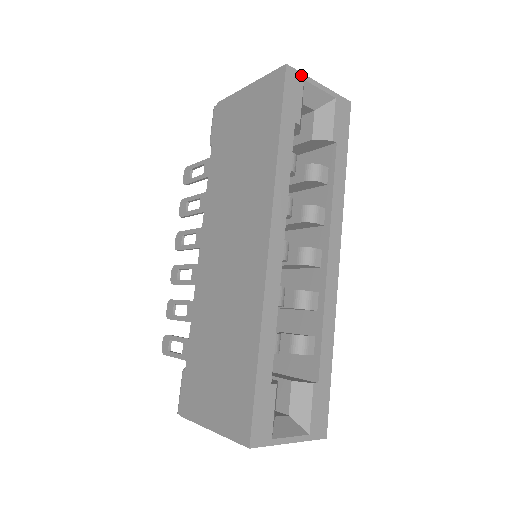
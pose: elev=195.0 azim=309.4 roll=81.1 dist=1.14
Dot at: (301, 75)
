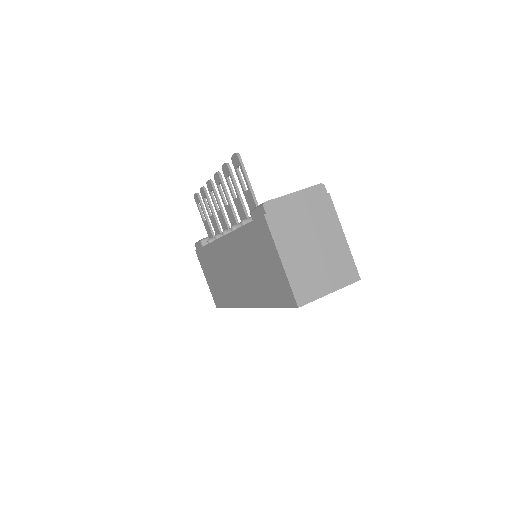
Dot at: occluded
